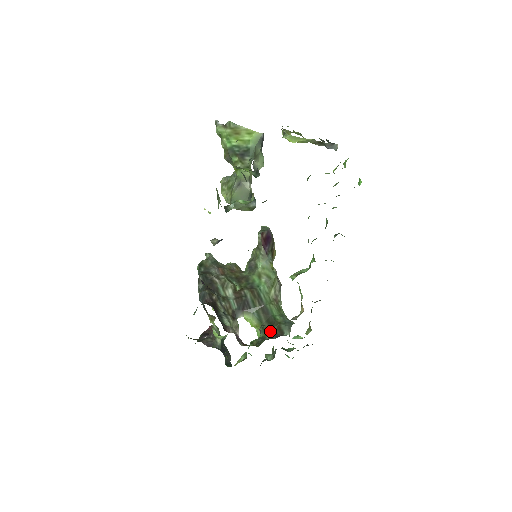
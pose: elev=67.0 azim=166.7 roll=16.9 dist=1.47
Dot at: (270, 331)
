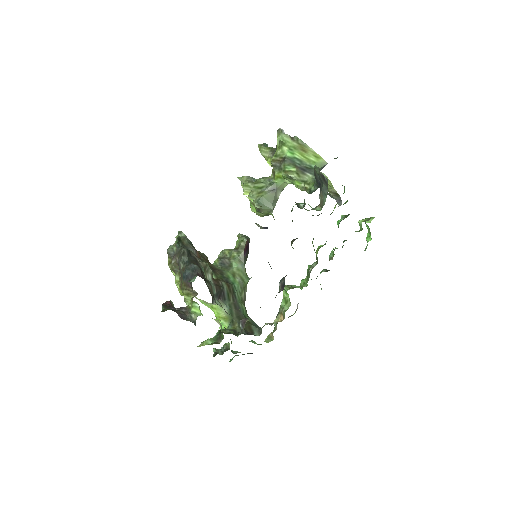
Dot at: occluded
